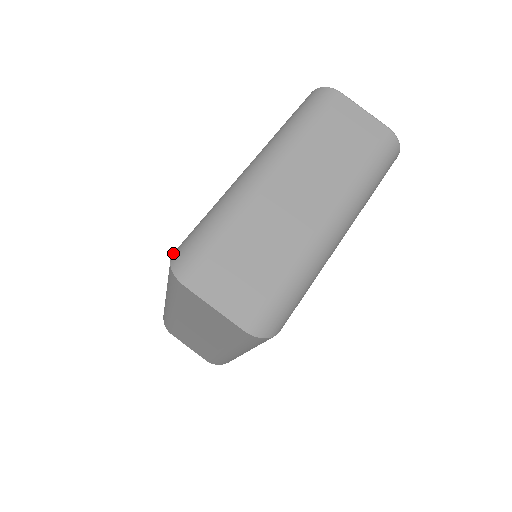
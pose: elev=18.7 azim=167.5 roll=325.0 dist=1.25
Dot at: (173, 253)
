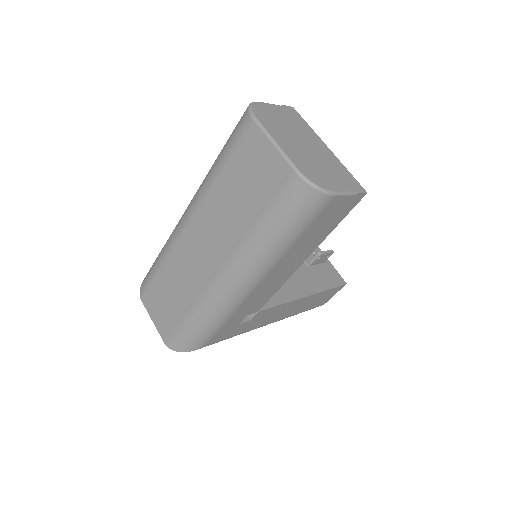
Dot at: occluded
